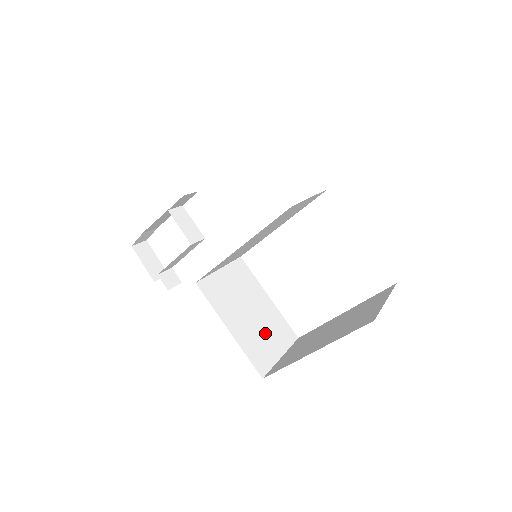
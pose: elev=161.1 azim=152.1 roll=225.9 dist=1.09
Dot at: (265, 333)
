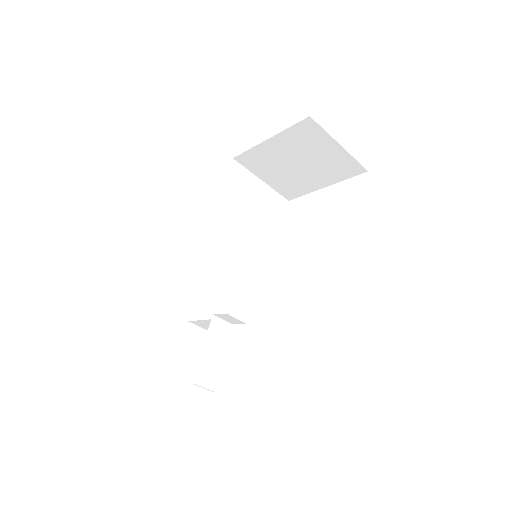
Dot at: occluded
